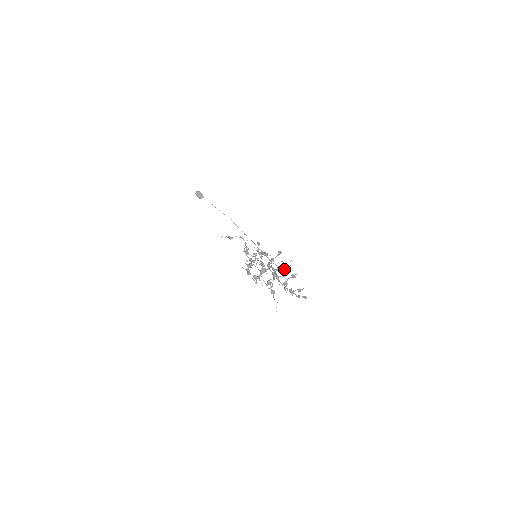
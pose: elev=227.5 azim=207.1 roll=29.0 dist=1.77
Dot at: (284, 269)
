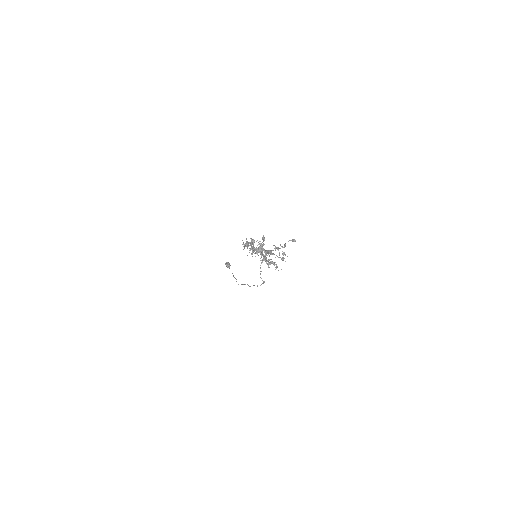
Dot at: (274, 263)
